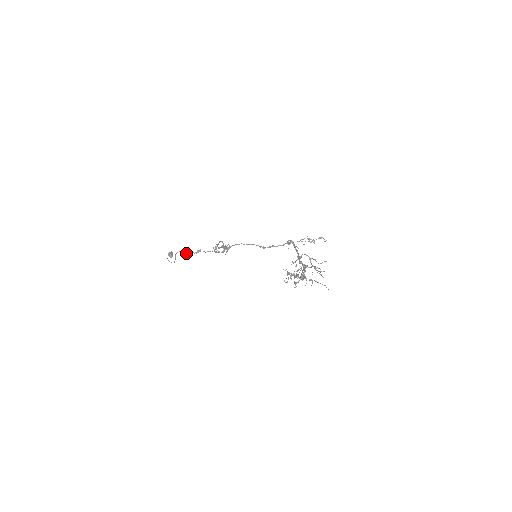
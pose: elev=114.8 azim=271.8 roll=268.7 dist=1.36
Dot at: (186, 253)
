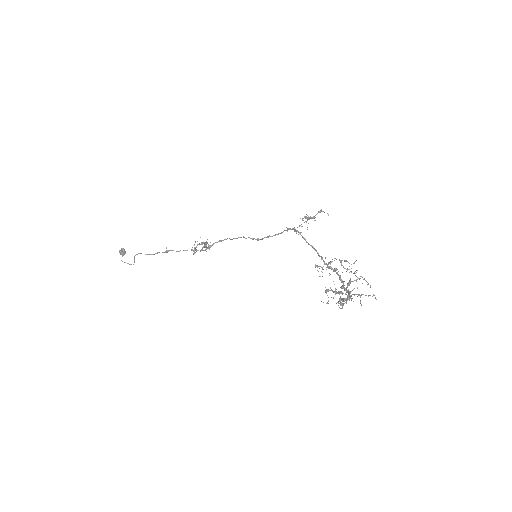
Dot at: (150, 254)
